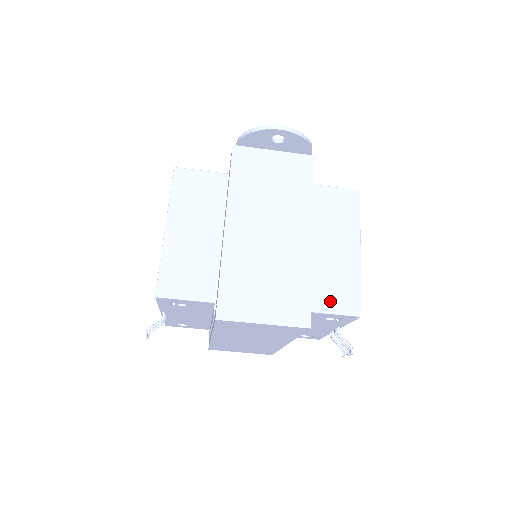
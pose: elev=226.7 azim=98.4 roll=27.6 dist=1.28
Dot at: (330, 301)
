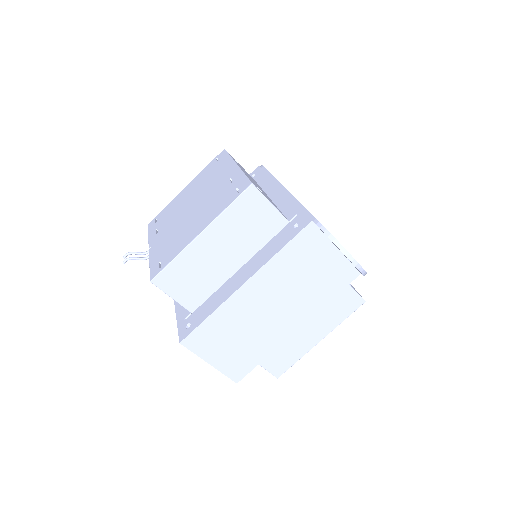
Dot at: (268, 359)
